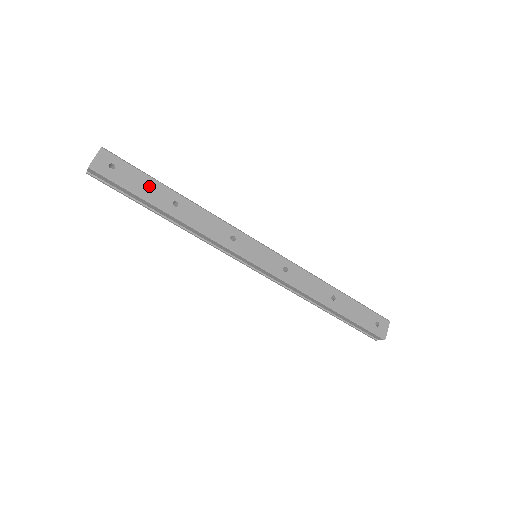
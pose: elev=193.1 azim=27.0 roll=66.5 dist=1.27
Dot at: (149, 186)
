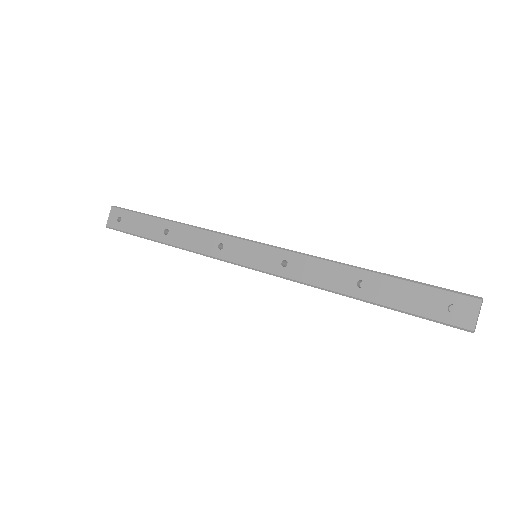
Dot at: (145, 224)
